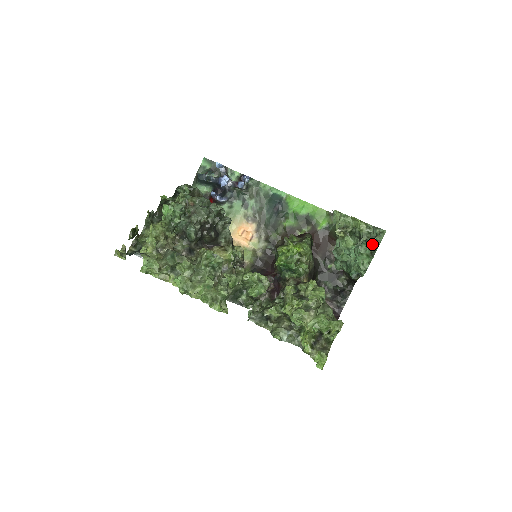
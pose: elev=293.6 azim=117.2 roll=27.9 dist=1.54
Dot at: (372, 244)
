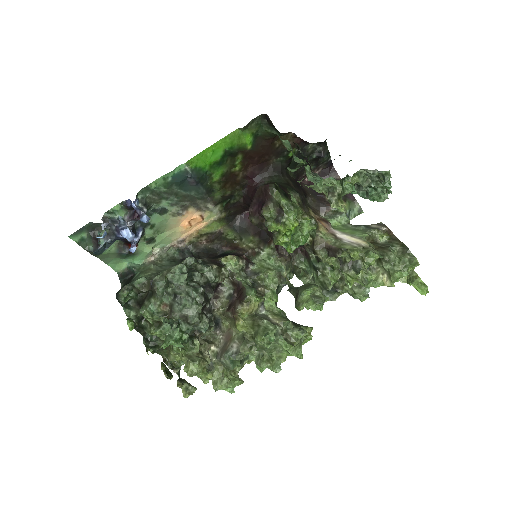
Dot at: (382, 187)
